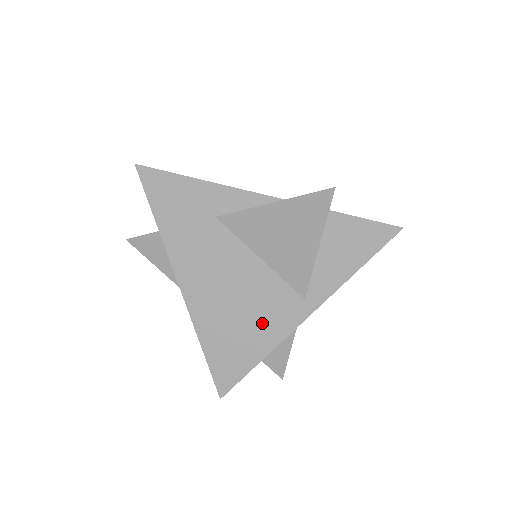
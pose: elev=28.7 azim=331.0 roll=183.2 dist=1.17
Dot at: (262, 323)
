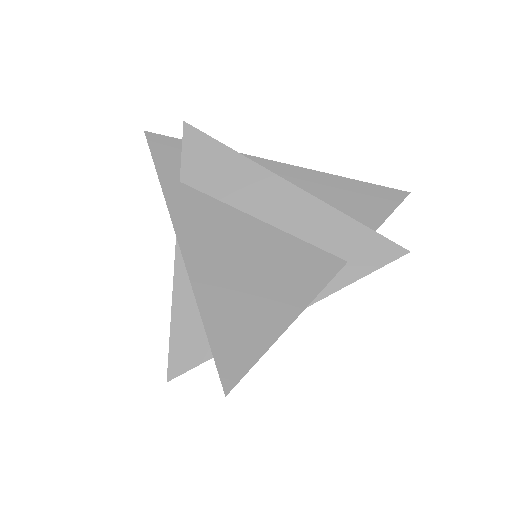
Dot at: occluded
